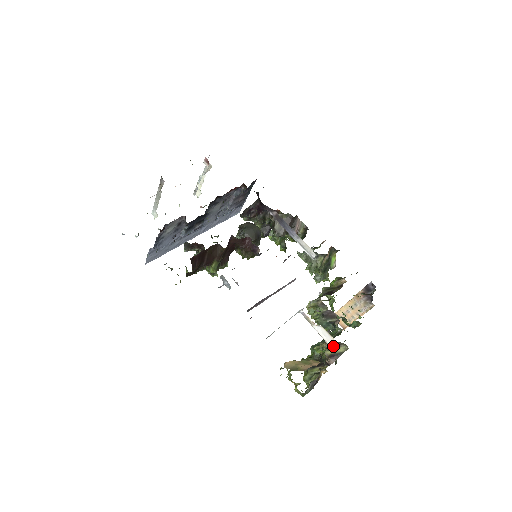
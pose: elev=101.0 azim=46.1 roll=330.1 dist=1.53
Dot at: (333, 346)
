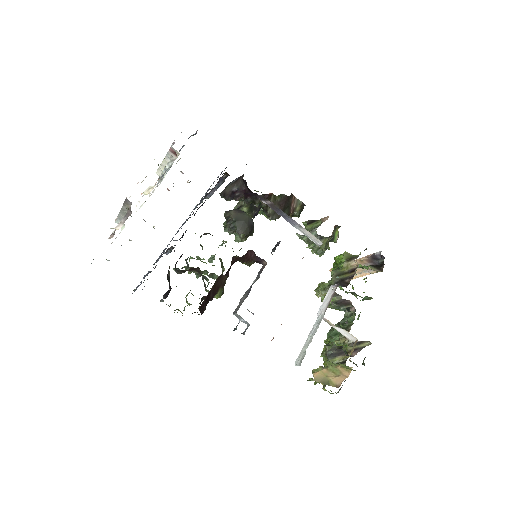
Dot at: (356, 343)
